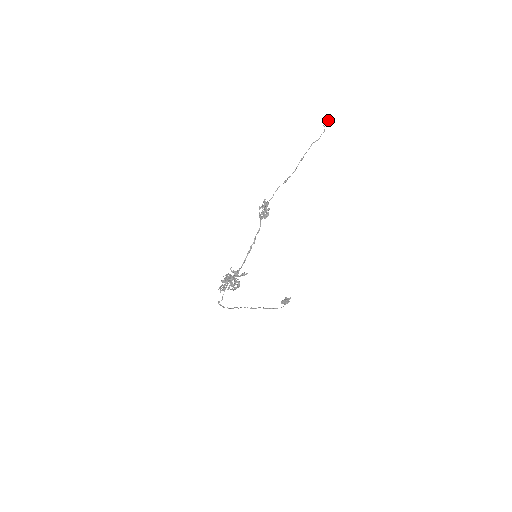
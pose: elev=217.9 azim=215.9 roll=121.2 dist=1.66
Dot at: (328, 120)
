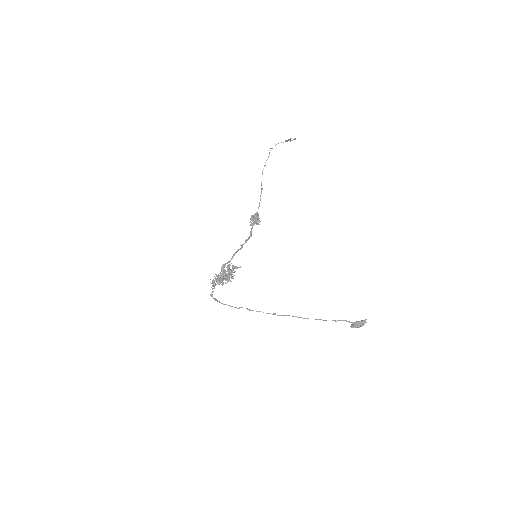
Dot at: (289, 139)
